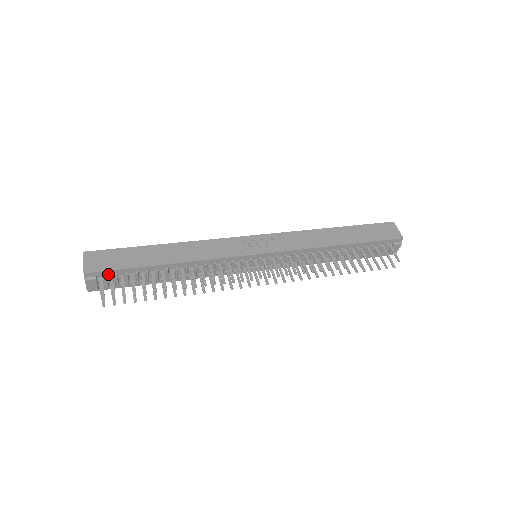
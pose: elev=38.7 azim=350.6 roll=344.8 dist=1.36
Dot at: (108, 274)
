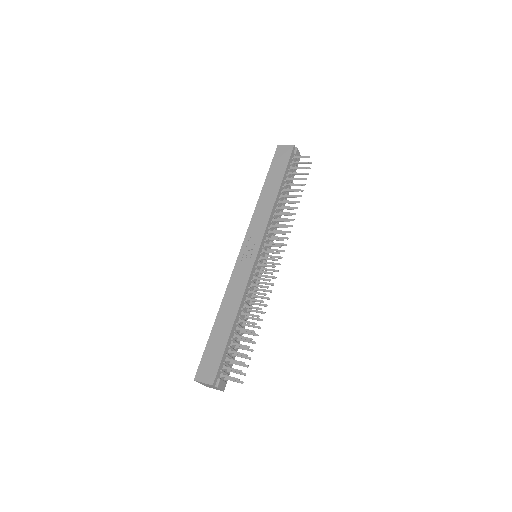
Dot at: (221, 368)
